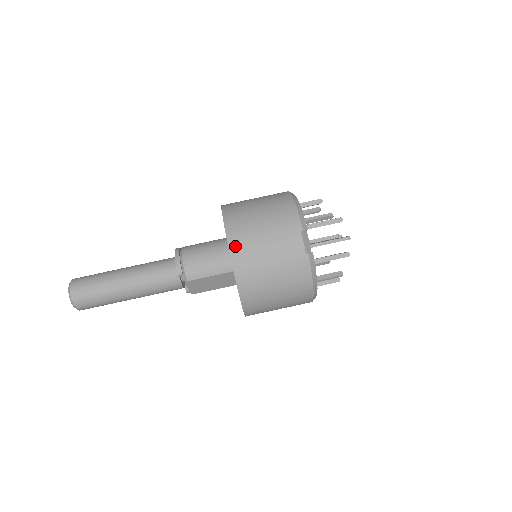
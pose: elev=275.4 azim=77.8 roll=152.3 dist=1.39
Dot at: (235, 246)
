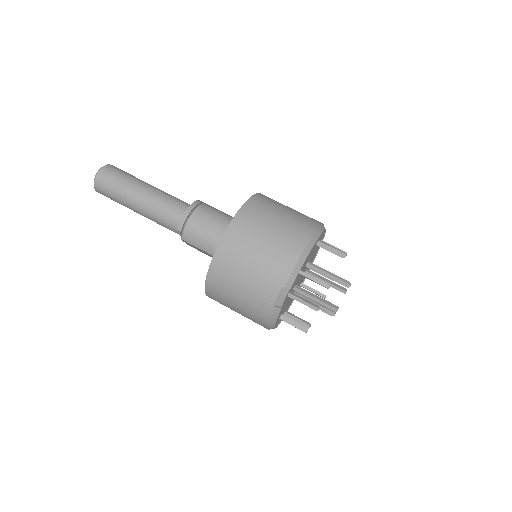
Dot at: (221, 255)
